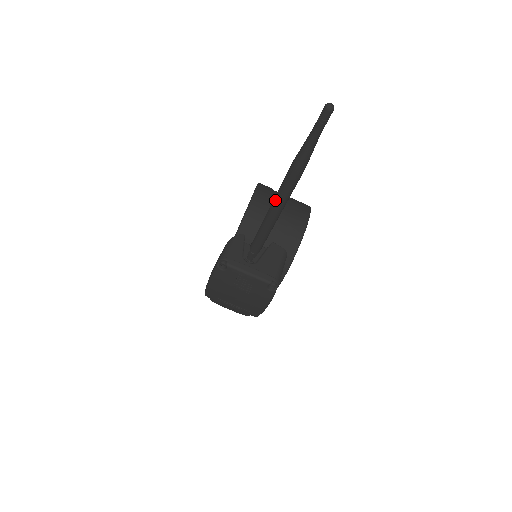
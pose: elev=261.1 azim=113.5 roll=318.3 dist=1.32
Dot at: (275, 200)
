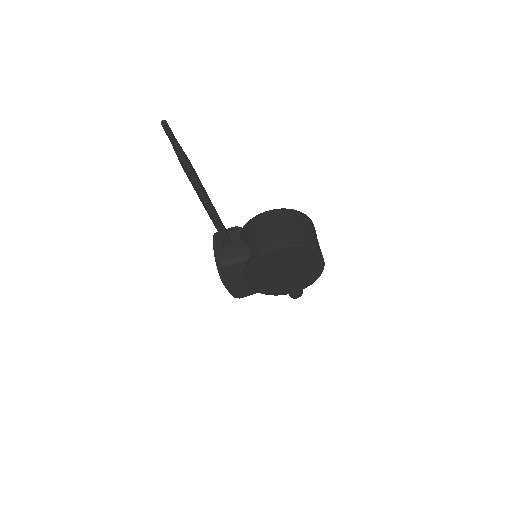
Dot at: occluded
